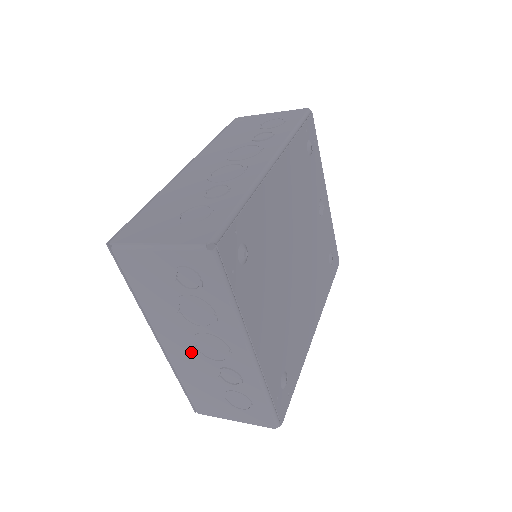
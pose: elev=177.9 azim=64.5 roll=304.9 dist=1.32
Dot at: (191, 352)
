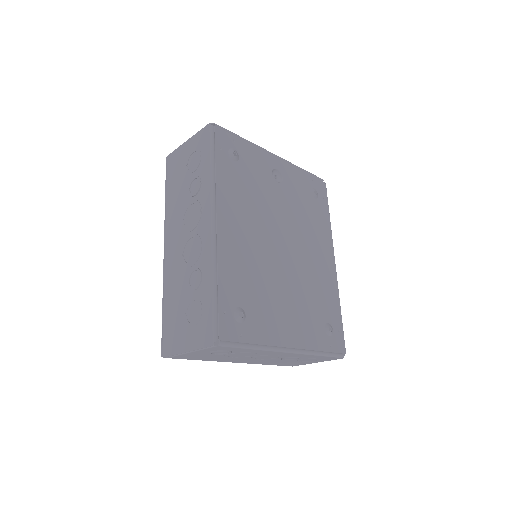
Dot at: (258, 360)
